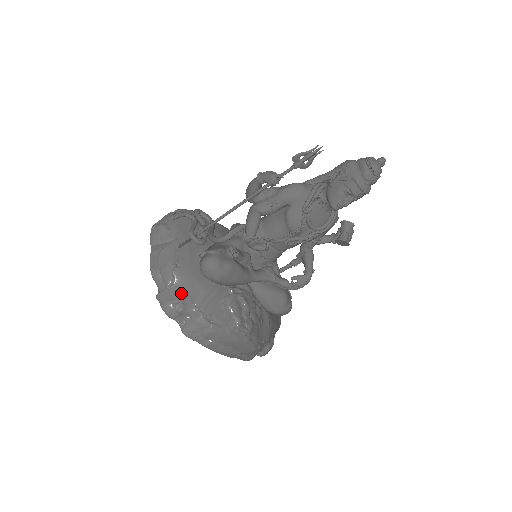
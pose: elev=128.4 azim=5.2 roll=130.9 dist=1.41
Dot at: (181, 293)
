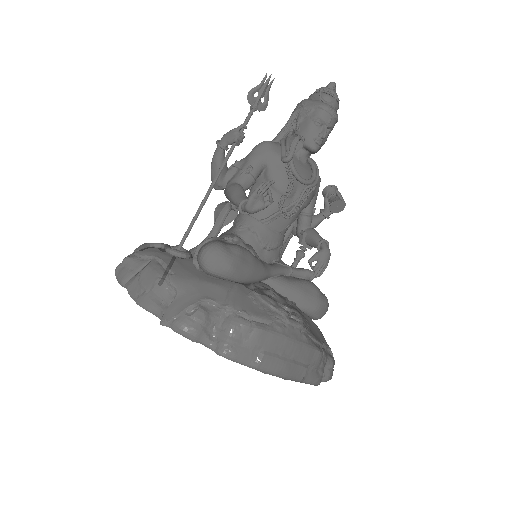
Dot at: (193, 298)
